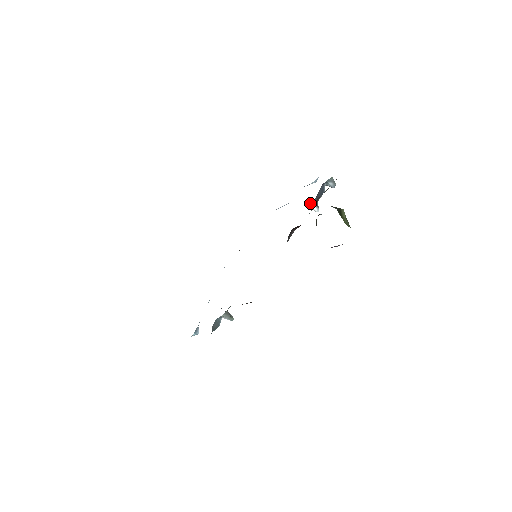
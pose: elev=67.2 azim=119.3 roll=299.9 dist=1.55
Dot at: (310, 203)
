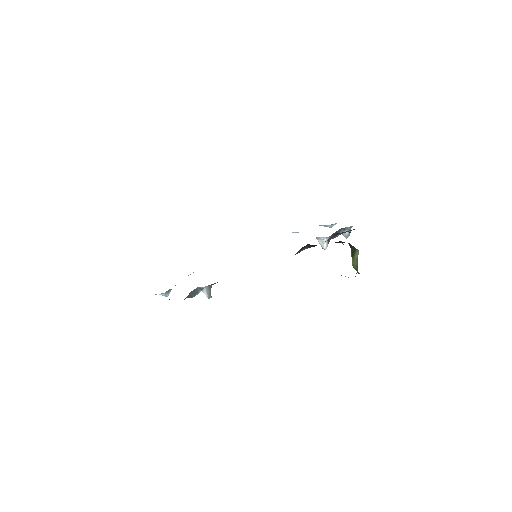
Dot at: (325, 237)
